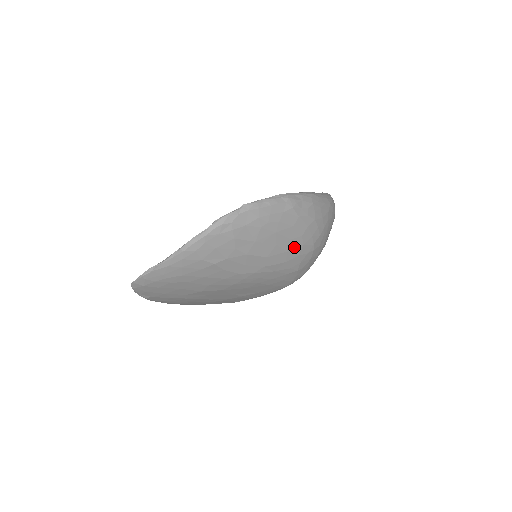
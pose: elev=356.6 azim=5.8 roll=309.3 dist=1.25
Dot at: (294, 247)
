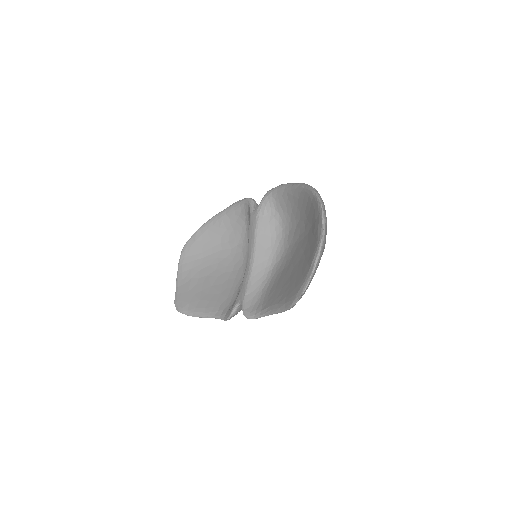
Dot at: occluded
